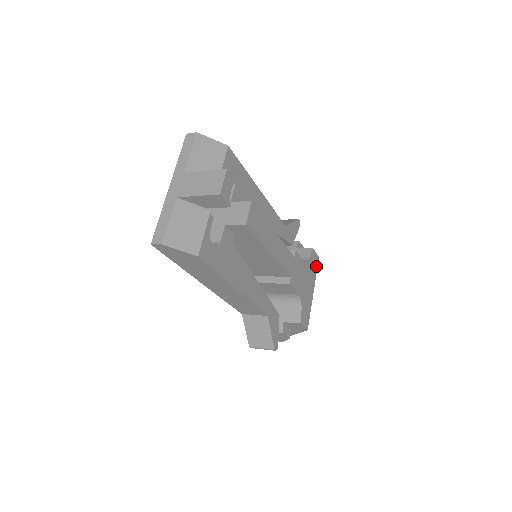
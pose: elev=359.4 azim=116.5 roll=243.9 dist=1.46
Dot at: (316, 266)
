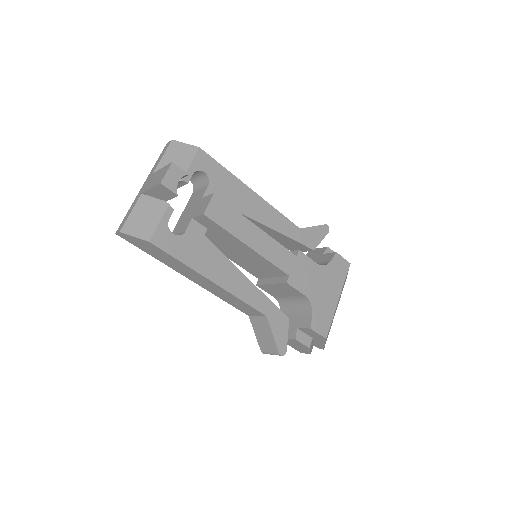
Dot at: (344, 272)
